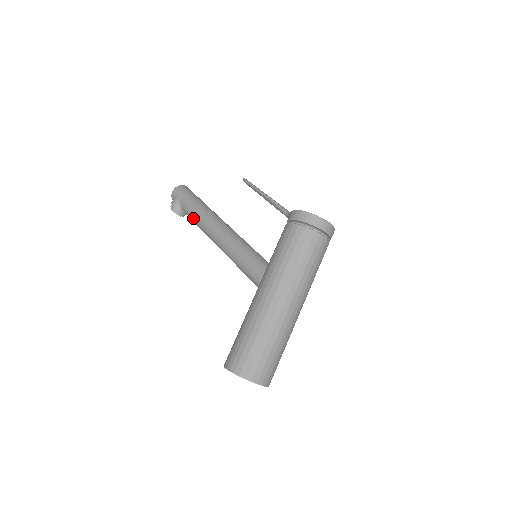
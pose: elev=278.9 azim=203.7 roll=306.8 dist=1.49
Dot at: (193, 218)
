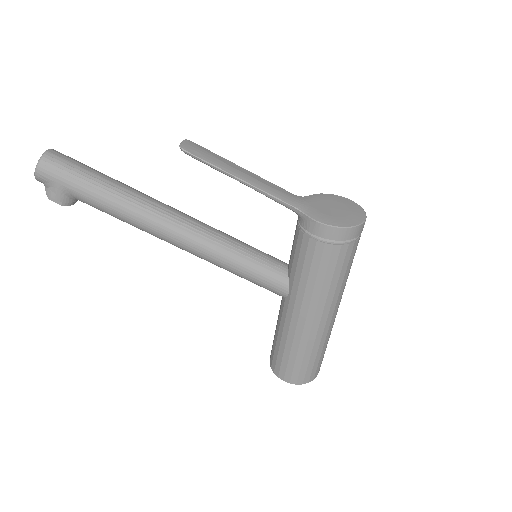
Dot at: occluded
